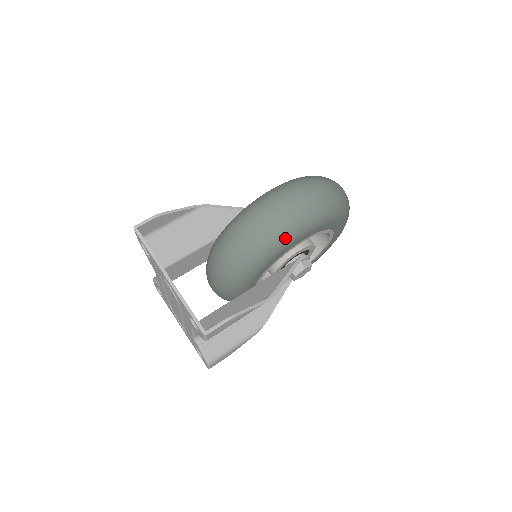
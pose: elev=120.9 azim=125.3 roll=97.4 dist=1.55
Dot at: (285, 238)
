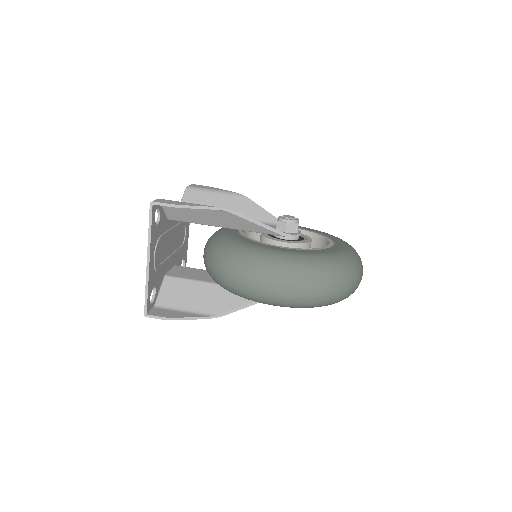
Dot at: (253, 300)
